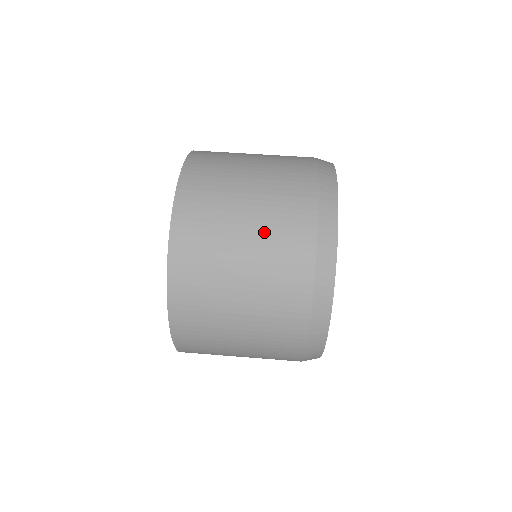
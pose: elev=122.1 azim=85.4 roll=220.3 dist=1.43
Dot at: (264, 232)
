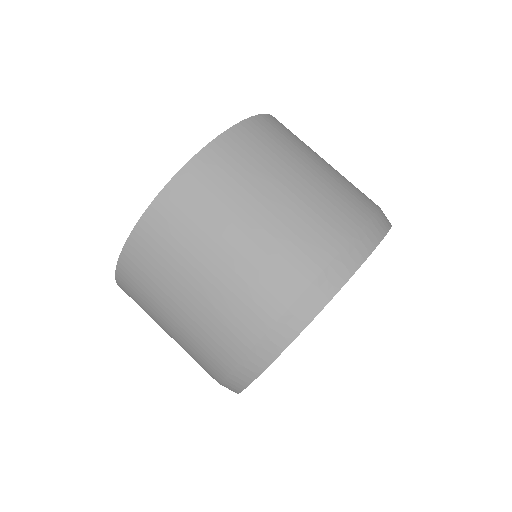
Dot at: (211, 301)
